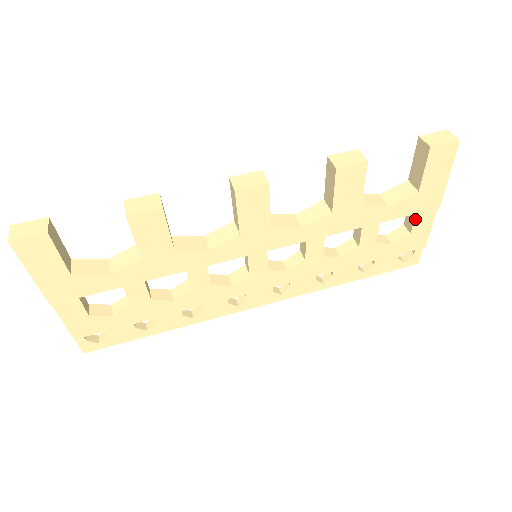
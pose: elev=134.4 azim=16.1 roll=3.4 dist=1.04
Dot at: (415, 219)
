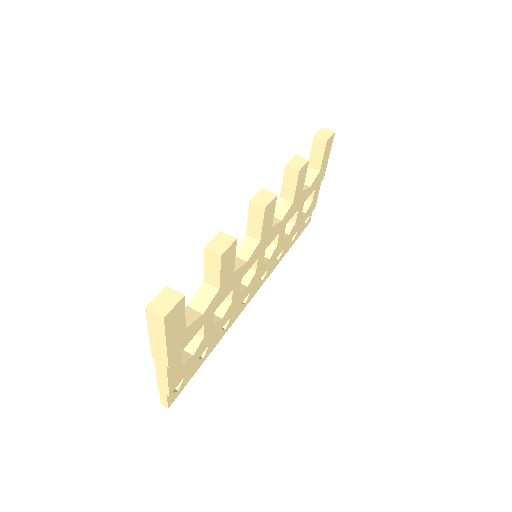
Dot at: (315, 191)
